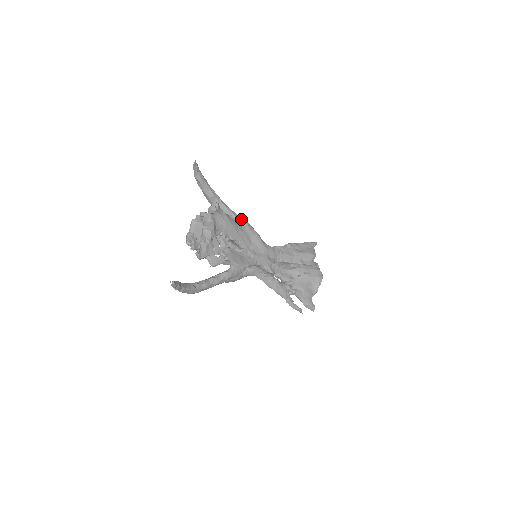
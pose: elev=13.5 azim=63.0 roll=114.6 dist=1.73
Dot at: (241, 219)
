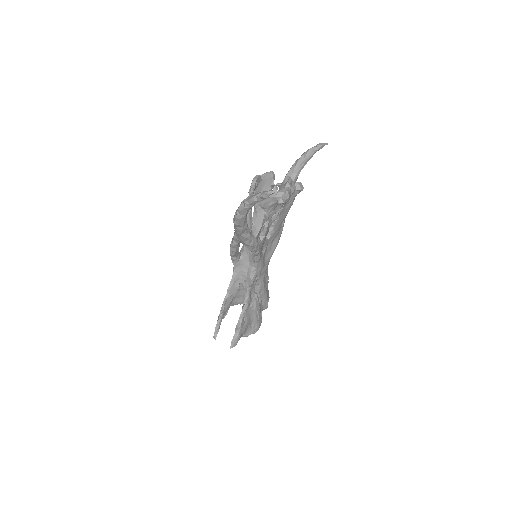
Dot at: occluded
